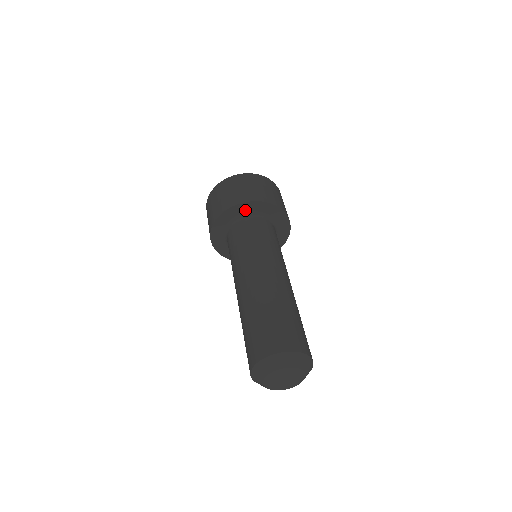
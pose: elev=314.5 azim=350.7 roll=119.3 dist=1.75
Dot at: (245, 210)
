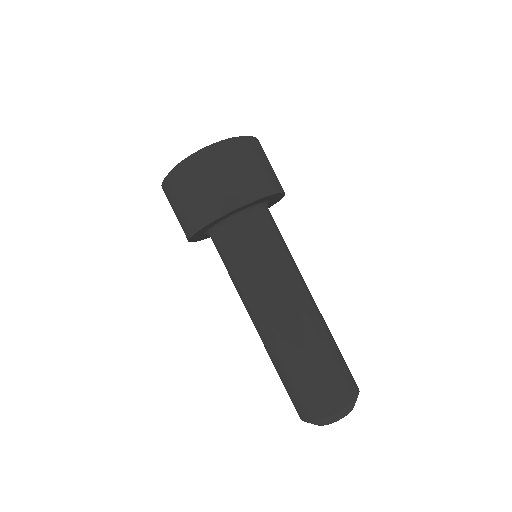
Dot at: (202, 232)
